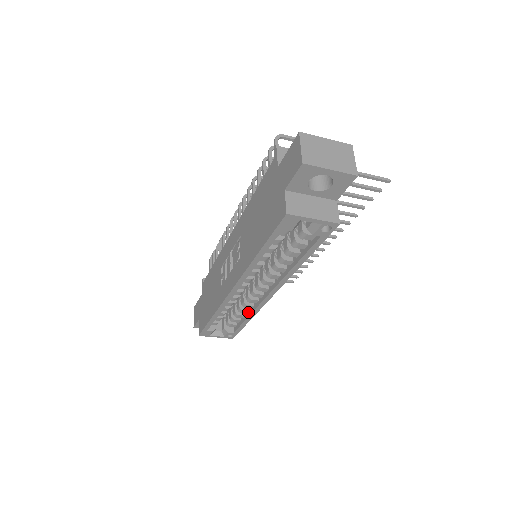
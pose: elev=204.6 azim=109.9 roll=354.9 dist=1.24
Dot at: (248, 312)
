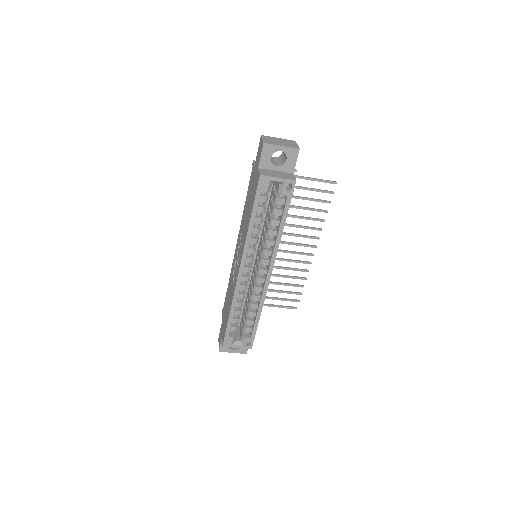
Dot at: (258, 307)
